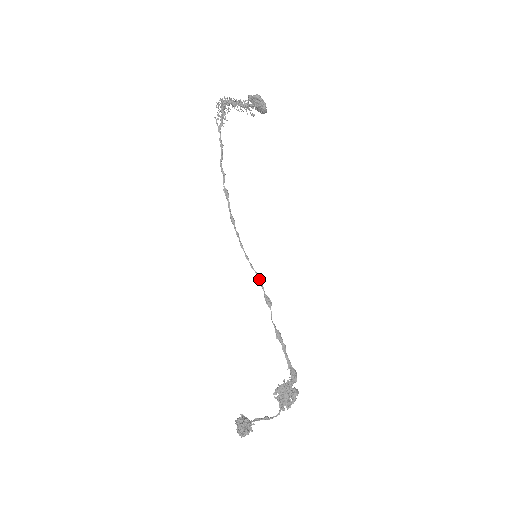
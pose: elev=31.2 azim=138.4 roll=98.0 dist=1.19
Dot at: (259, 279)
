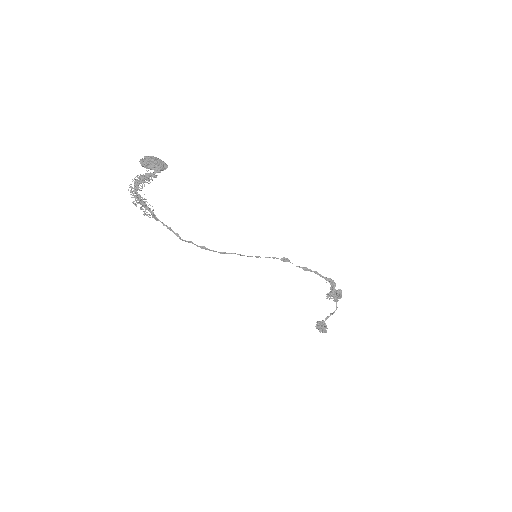
Dot at: occluded
